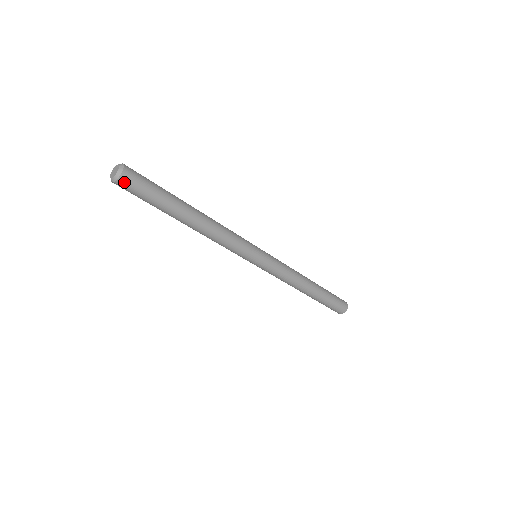
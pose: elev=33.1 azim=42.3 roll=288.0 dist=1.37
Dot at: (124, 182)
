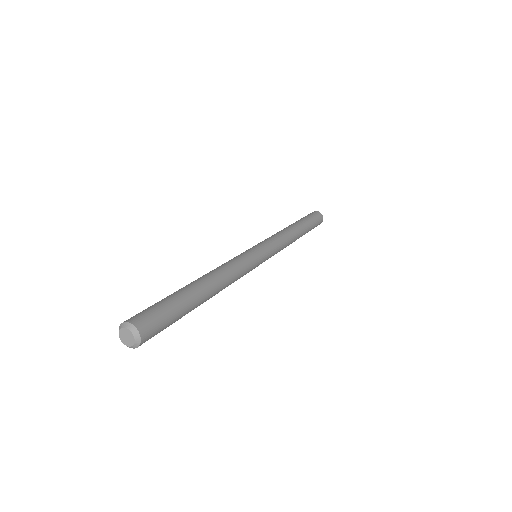
Dot at: occluded
